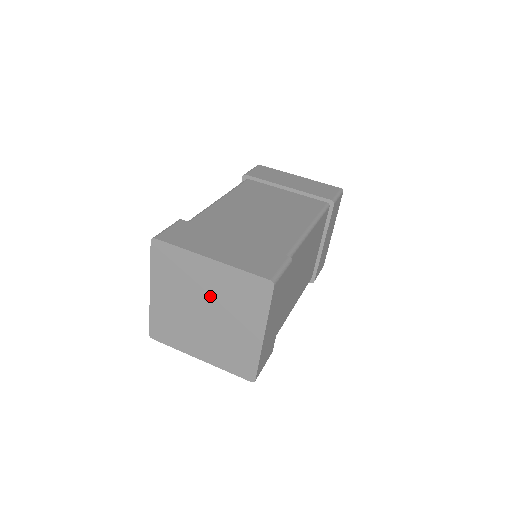
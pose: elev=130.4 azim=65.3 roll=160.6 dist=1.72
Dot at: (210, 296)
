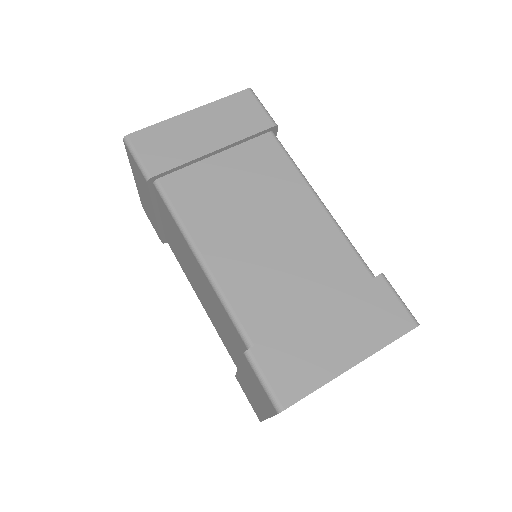
Dot at: occluded
